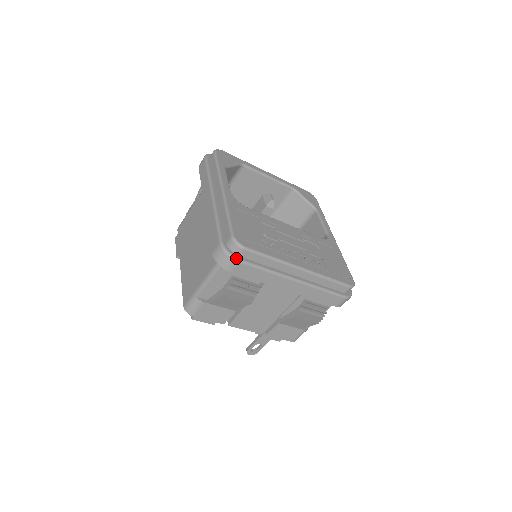
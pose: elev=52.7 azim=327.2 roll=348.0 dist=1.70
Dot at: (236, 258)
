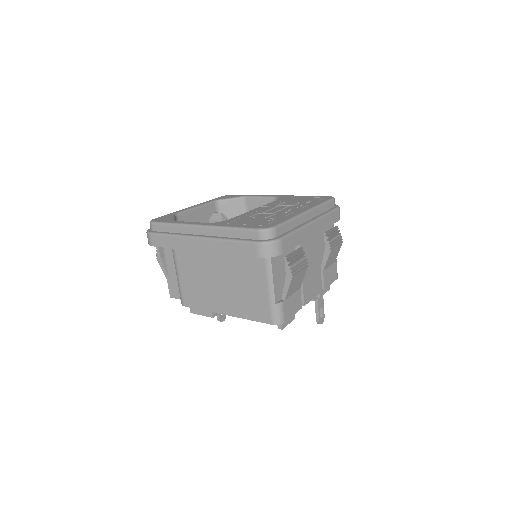
Dot at: (278, 239)
